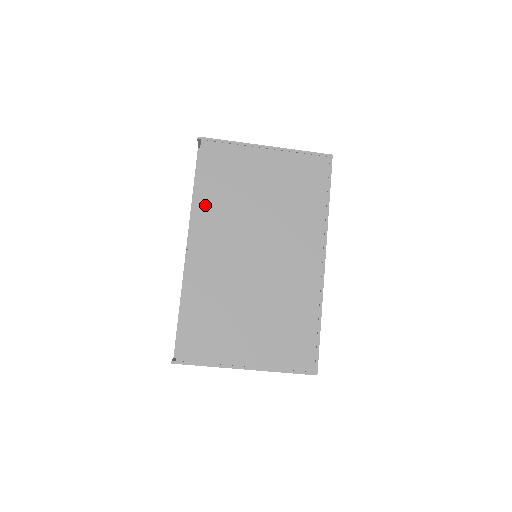
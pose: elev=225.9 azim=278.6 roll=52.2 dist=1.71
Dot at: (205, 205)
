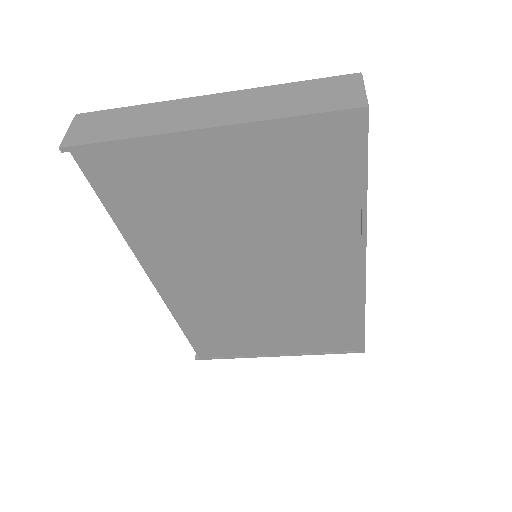
Dot at: (145, 241)
